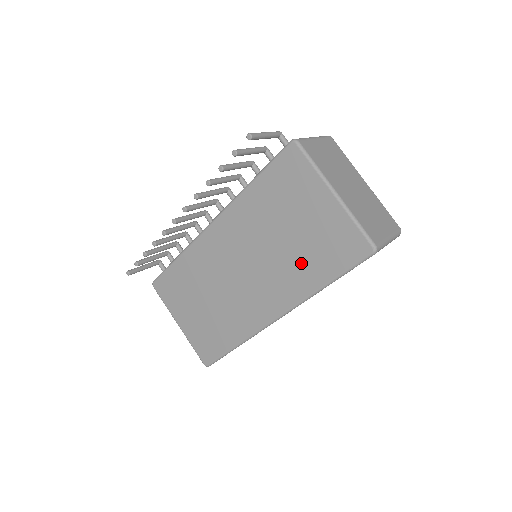
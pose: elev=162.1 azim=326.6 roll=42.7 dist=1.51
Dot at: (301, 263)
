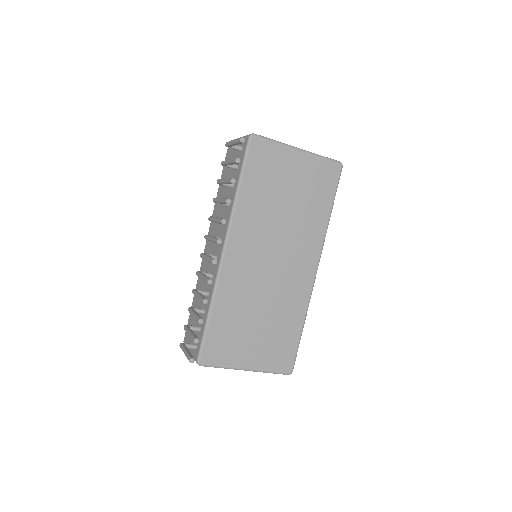
Dot at: (308, 213)
